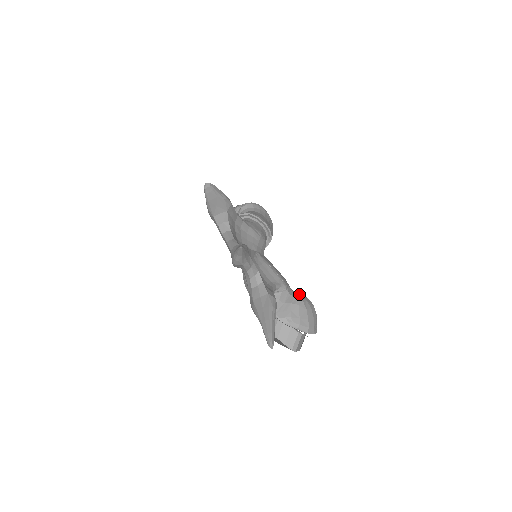
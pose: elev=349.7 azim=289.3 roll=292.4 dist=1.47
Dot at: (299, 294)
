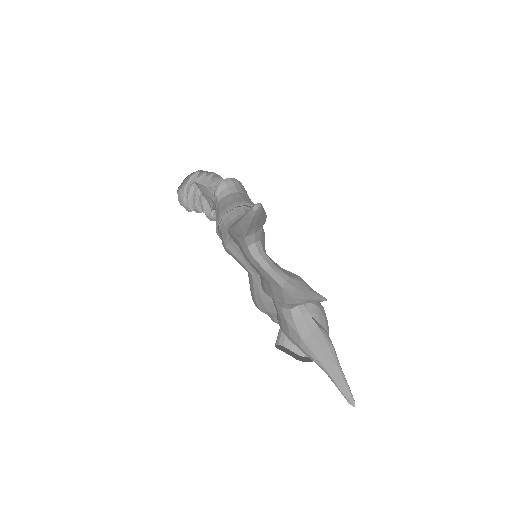
Dot at: occluded
